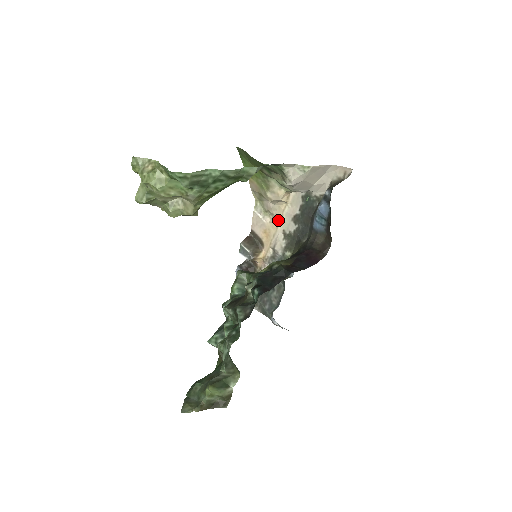
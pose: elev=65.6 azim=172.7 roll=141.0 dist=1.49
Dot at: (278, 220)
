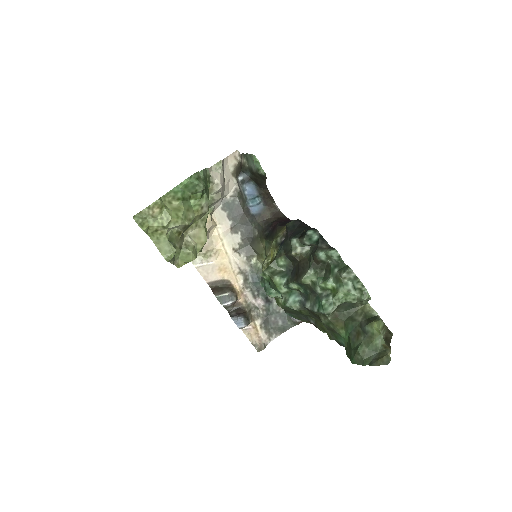
Dot at: (222, 247)
